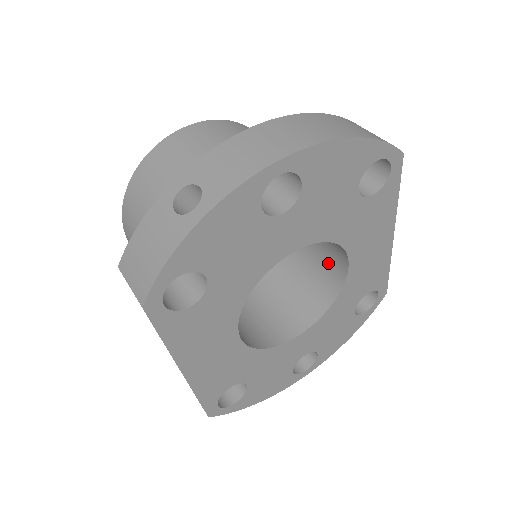
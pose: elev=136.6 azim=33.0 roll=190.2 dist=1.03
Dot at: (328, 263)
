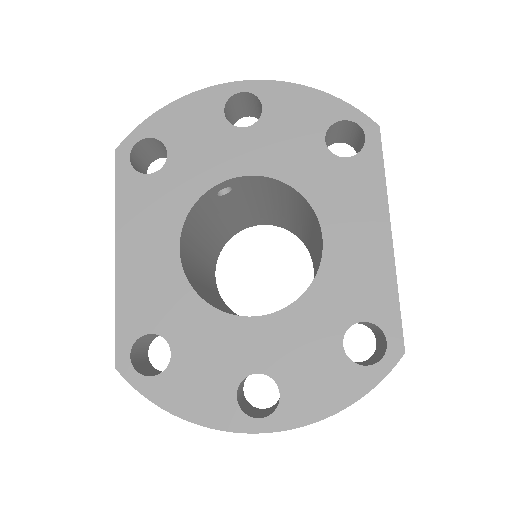
Dot at: occluded
